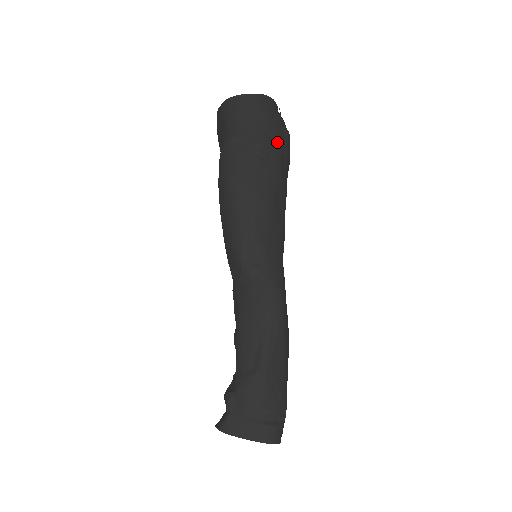
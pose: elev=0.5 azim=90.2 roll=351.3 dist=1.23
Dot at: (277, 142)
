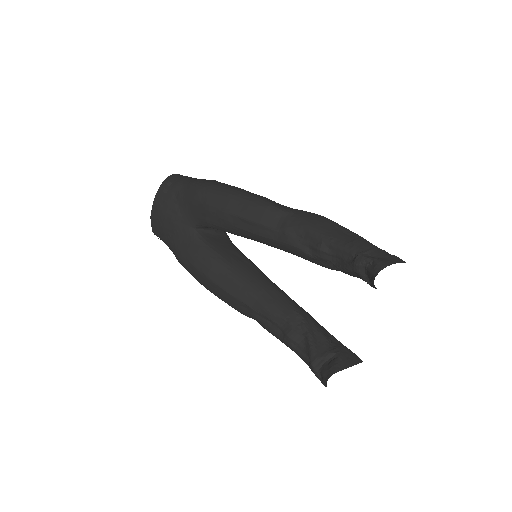
Dot at: occluded
